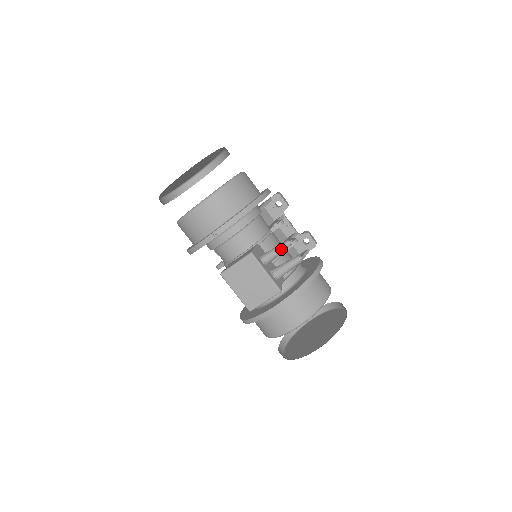
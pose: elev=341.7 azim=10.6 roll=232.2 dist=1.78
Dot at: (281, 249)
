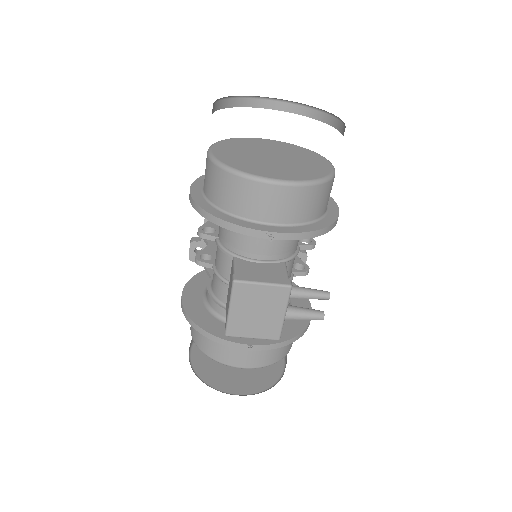
Dot at: (317, 297)
